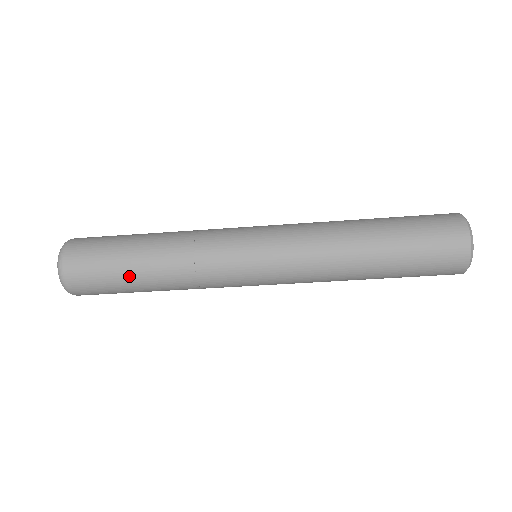
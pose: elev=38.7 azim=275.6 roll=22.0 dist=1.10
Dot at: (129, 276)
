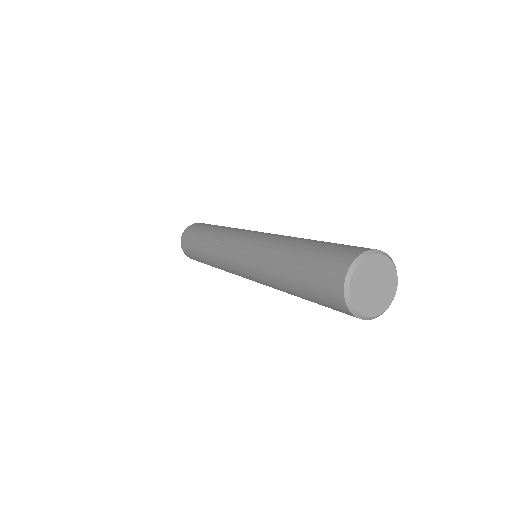
Dot at: (202, 261)
